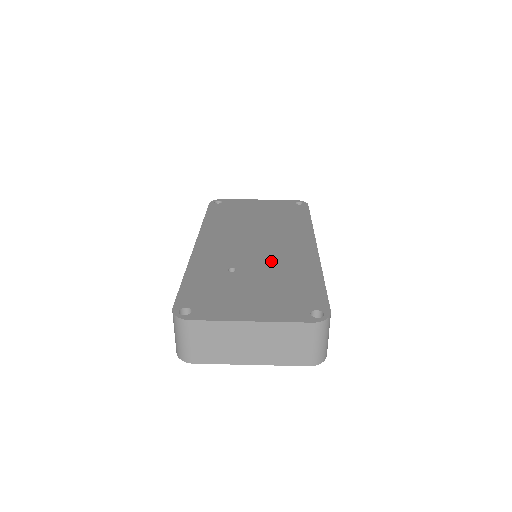
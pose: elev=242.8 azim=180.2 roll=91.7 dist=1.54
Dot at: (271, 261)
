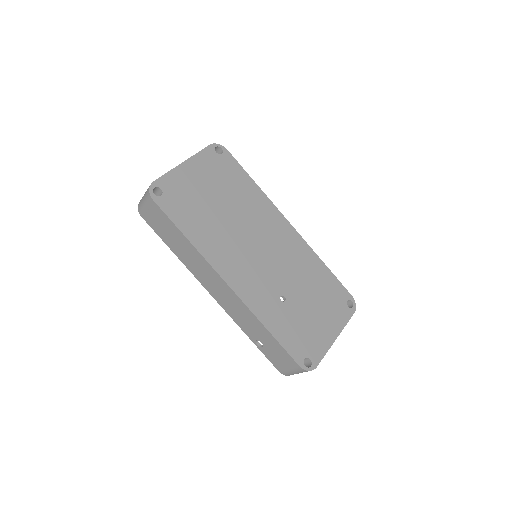
Dot at: (290, 268)
